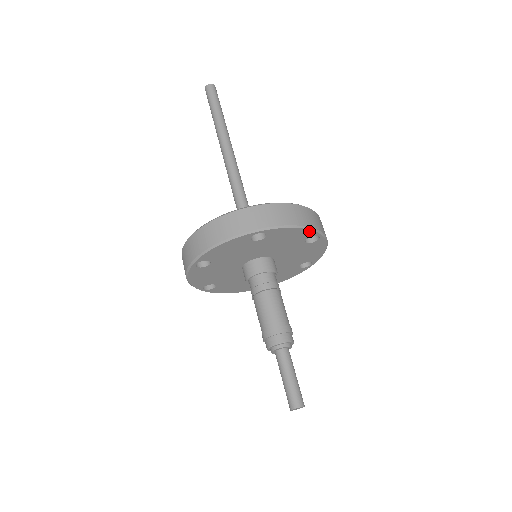
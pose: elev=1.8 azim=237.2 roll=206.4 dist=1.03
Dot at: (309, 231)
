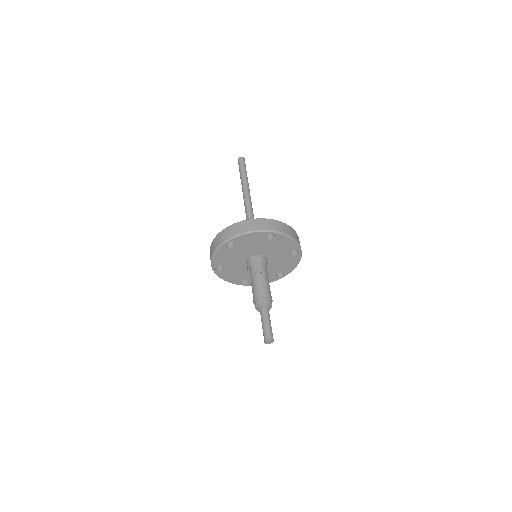
Dot at: (296, 245)
